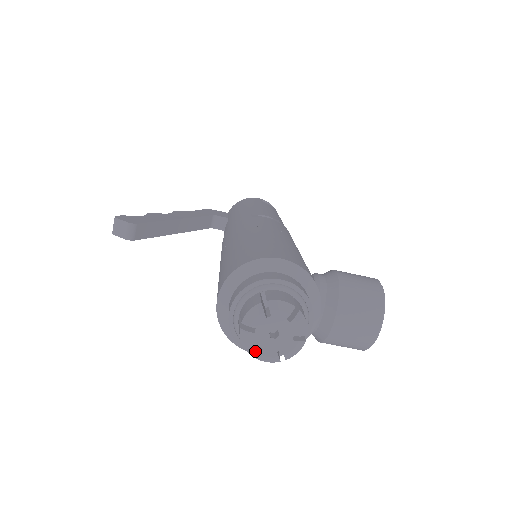
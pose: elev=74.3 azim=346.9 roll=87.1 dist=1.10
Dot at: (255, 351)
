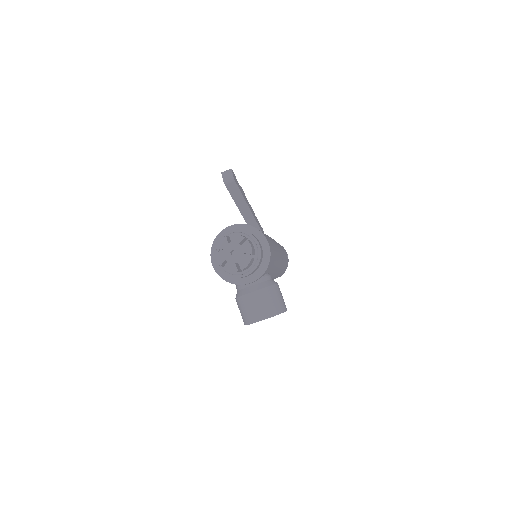
Dot at: occluded
